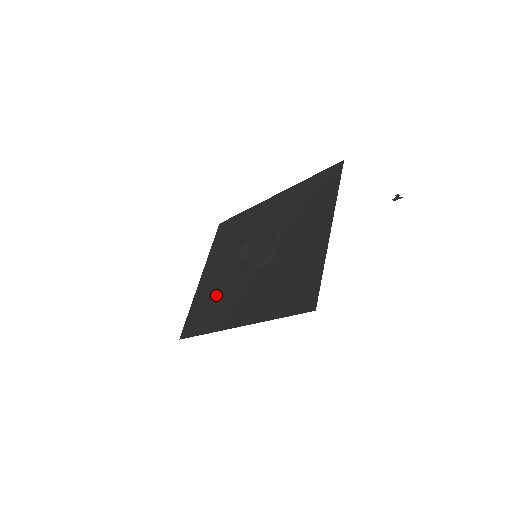
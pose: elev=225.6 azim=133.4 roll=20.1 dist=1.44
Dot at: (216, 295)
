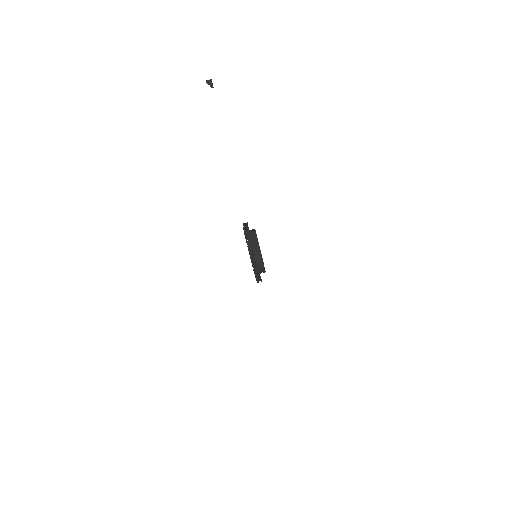
Dot at: occluded
